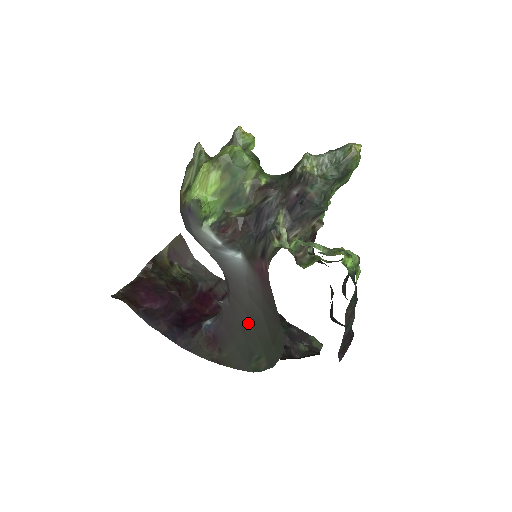
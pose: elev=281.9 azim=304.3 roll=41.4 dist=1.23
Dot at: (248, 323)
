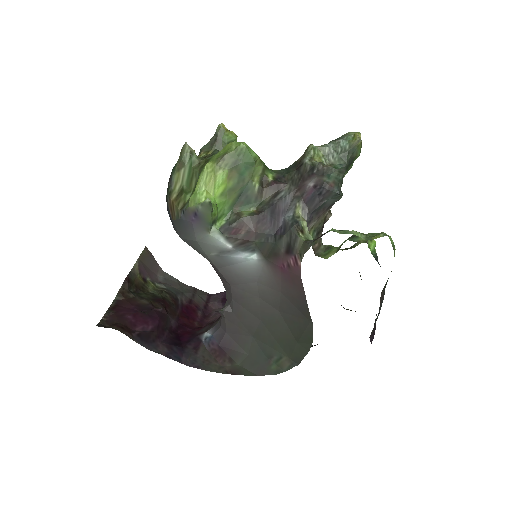
Dot at: (259, 326)
